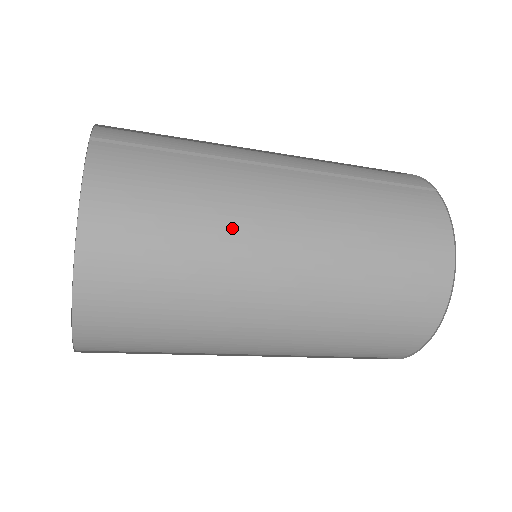
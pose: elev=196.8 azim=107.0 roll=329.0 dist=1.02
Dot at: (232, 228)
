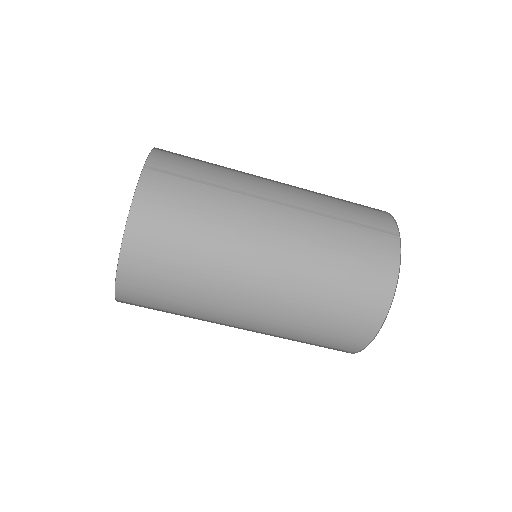
Dot at: (227, 245)
